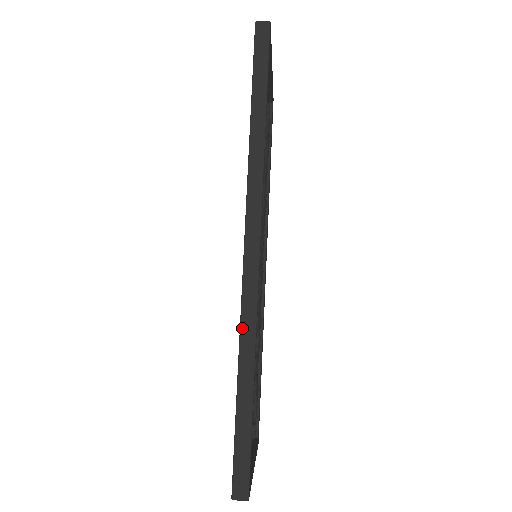
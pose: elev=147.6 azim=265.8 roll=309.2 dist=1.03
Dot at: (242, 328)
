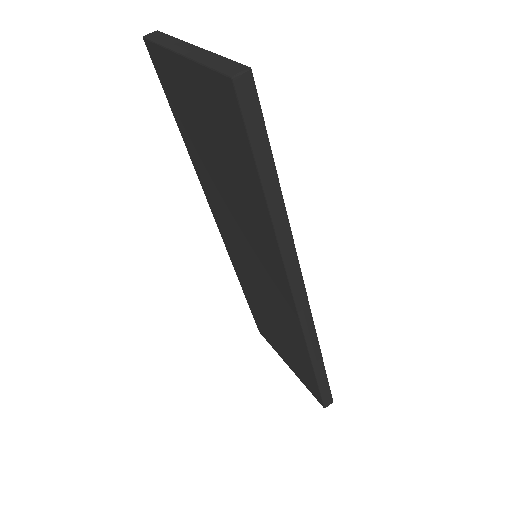
Dot at: (308, 345)
